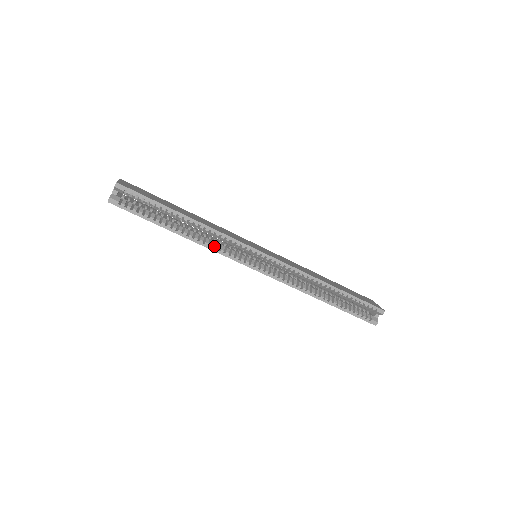
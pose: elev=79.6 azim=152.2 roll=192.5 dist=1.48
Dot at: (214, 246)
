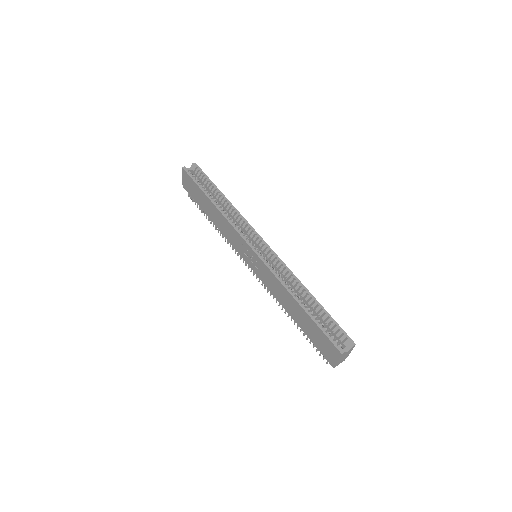
Dot at: occluded
